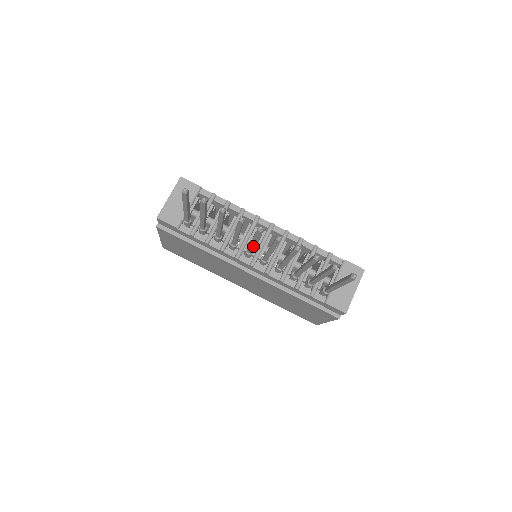
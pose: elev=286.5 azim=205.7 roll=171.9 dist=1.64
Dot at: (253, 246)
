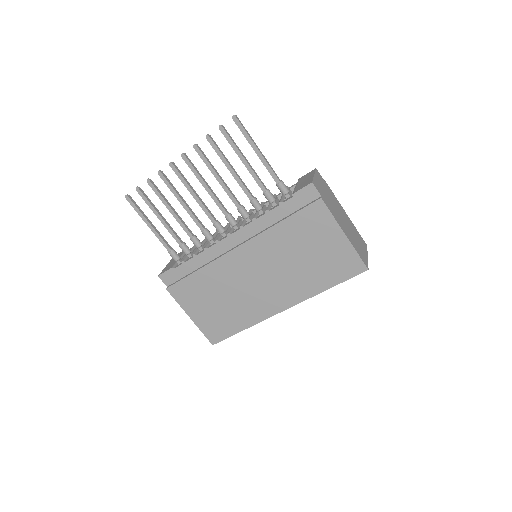
Dot at: (199, 201)
